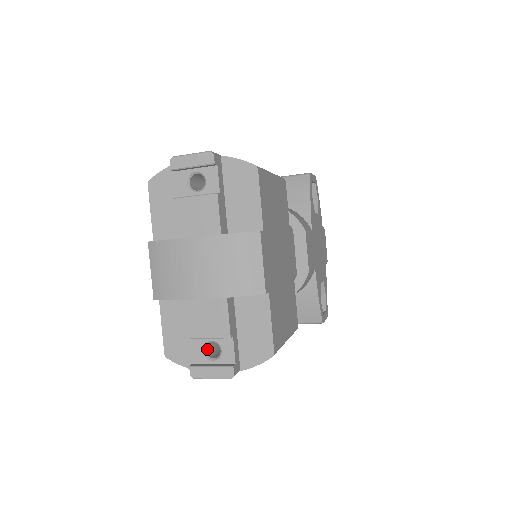
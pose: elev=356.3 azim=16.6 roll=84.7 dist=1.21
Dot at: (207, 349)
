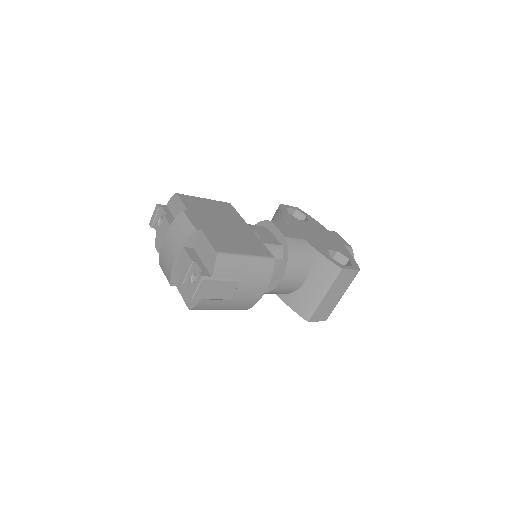
Dot at: occluded
